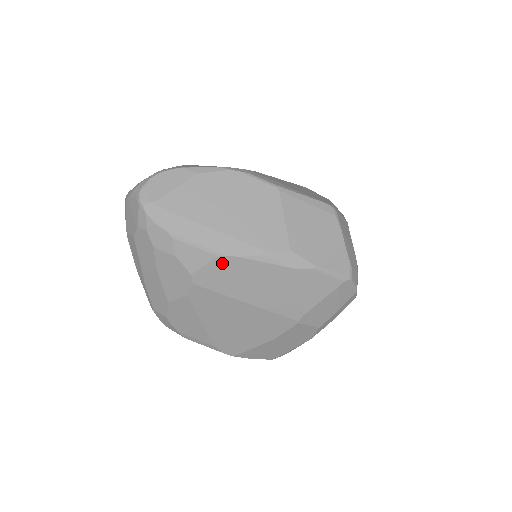
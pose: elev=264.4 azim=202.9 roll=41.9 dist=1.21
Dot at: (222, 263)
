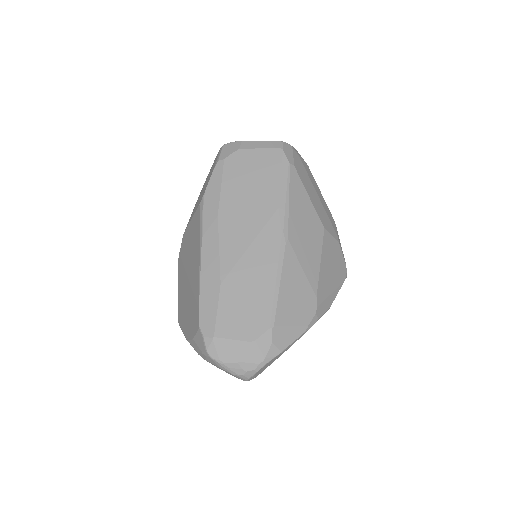
Dot at: occluded
